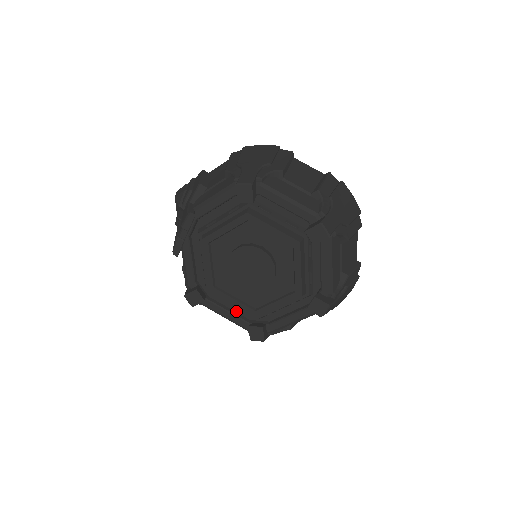
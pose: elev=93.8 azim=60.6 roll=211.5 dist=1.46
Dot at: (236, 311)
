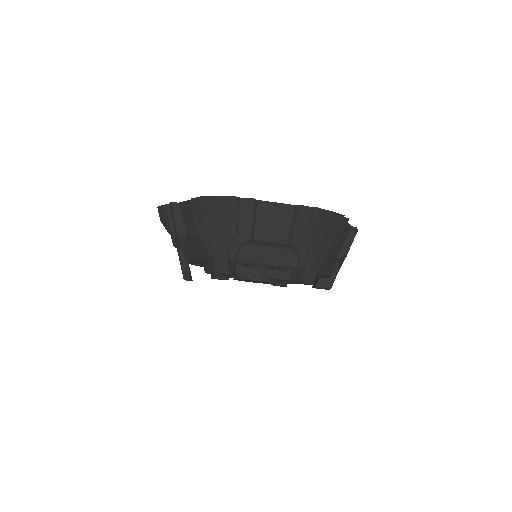
Dot at: occluded
